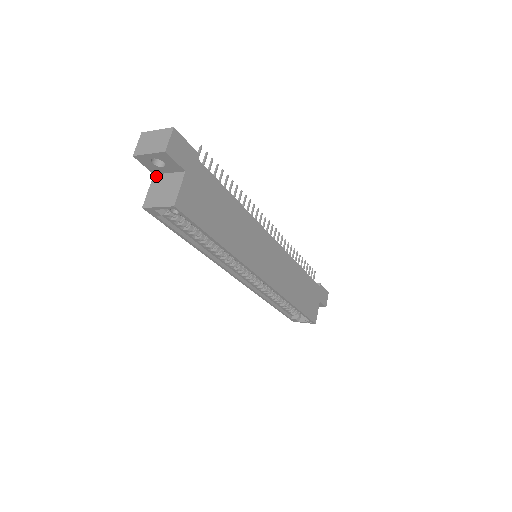
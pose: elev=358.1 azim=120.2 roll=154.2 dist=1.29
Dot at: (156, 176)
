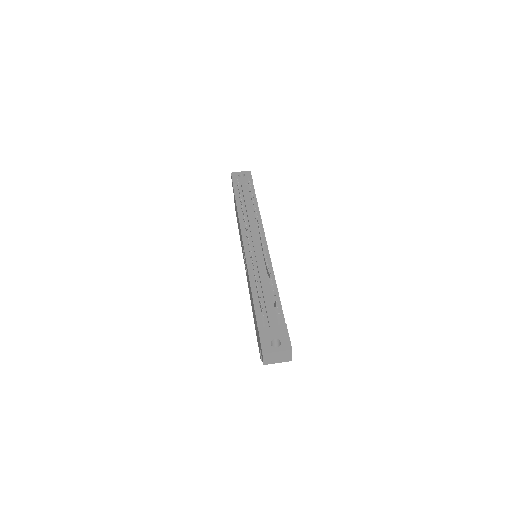
Dot at: occluded
